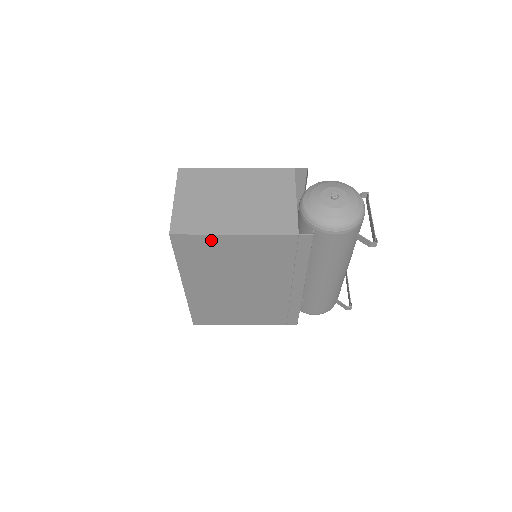
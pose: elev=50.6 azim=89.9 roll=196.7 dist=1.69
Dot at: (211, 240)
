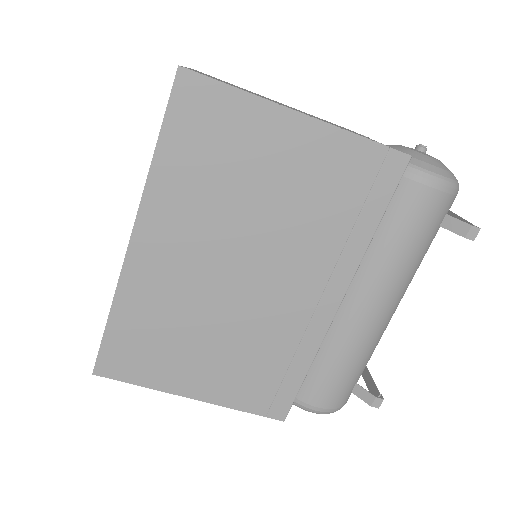
Dot at: (244, 110)
